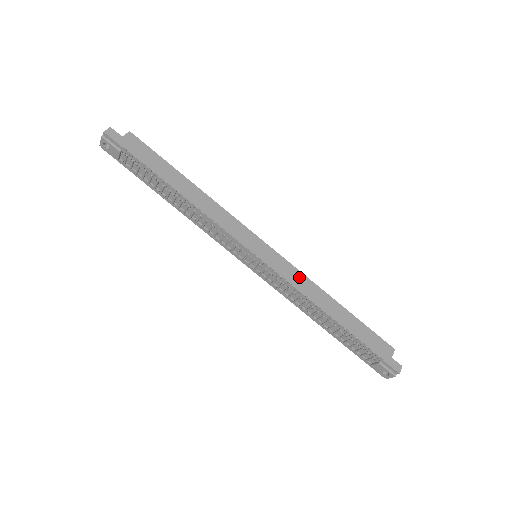
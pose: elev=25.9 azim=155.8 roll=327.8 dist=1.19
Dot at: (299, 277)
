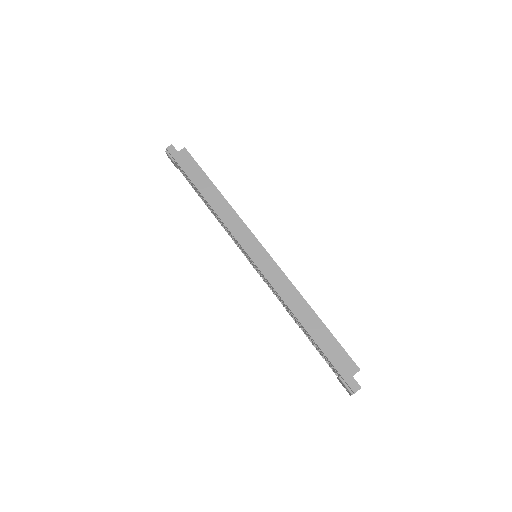
Dot at: (283, 281)
